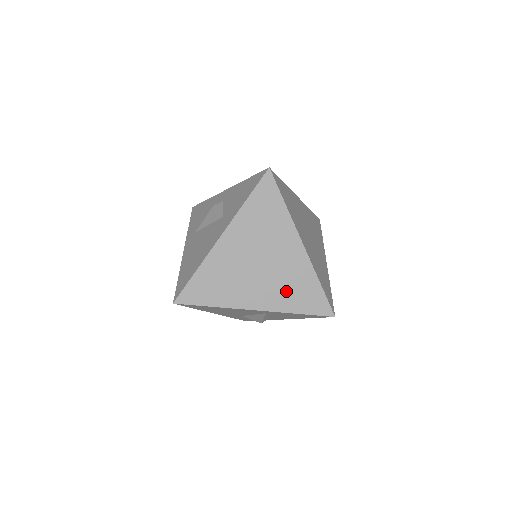
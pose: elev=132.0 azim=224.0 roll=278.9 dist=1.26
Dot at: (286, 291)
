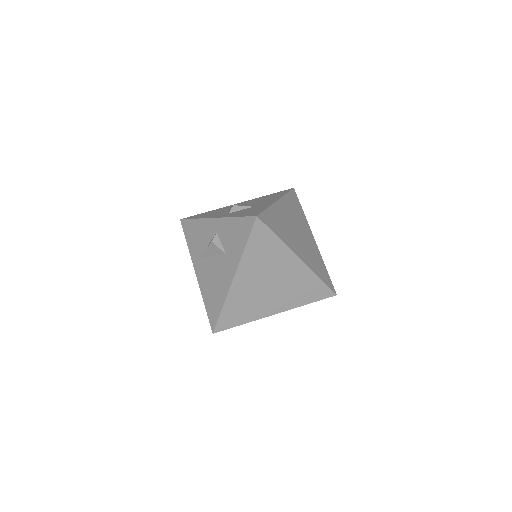
Dot at: (296, 294)
